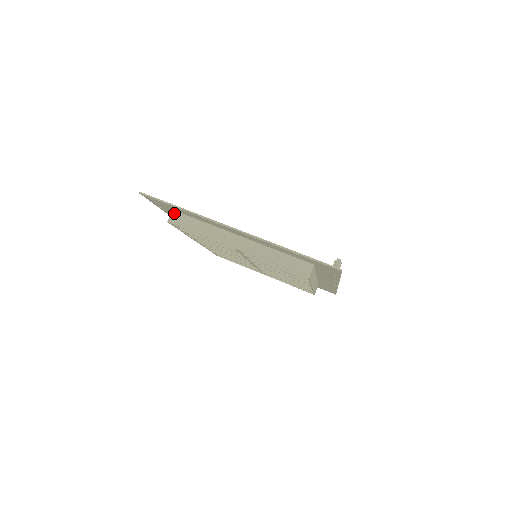
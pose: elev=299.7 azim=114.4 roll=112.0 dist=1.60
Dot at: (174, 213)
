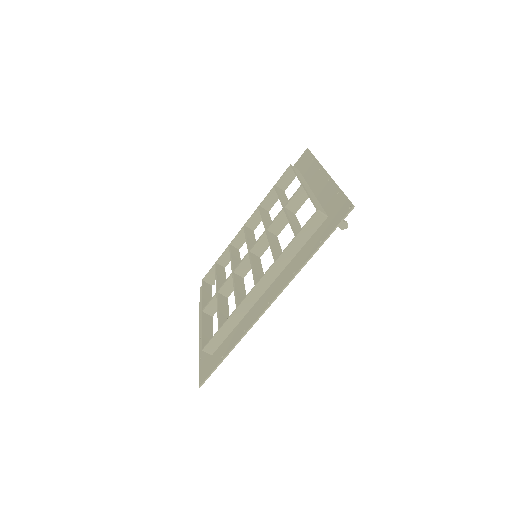
Dot at: (298, 169)
